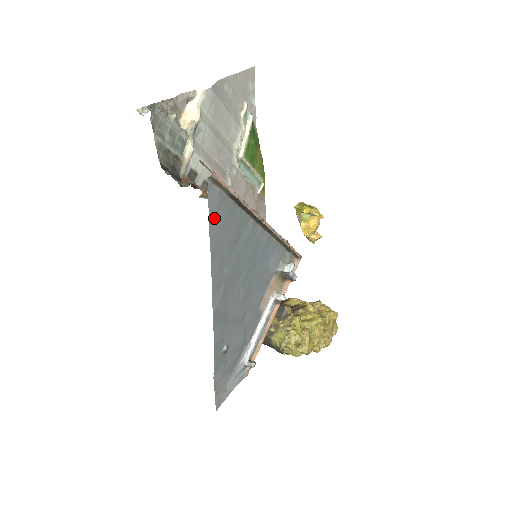
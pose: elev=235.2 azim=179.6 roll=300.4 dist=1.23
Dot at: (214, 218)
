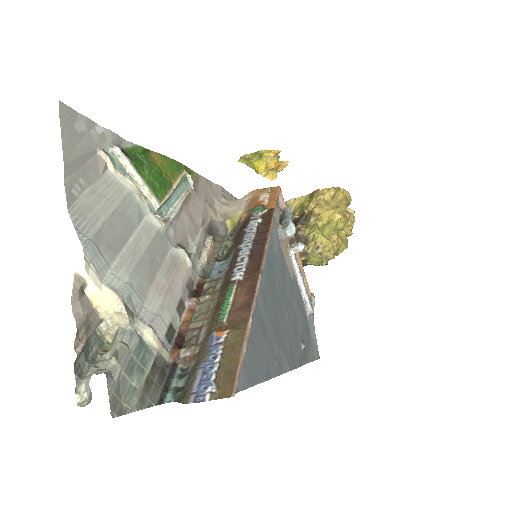
Dot at: (251, 375)
